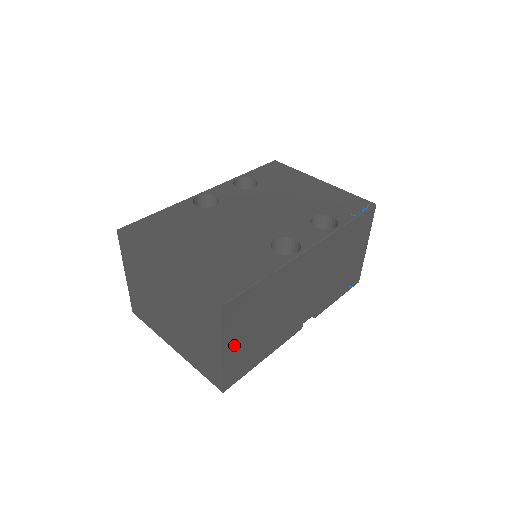
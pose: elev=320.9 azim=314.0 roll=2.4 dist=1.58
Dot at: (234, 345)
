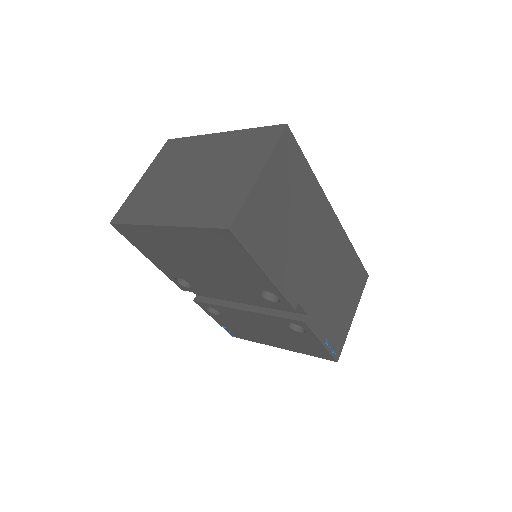
Dot at: (268, 186)
